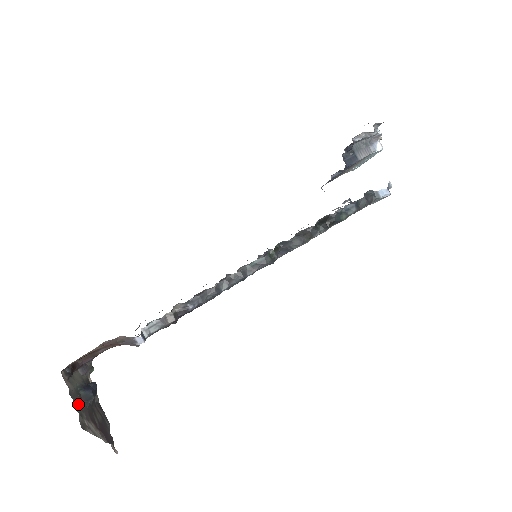
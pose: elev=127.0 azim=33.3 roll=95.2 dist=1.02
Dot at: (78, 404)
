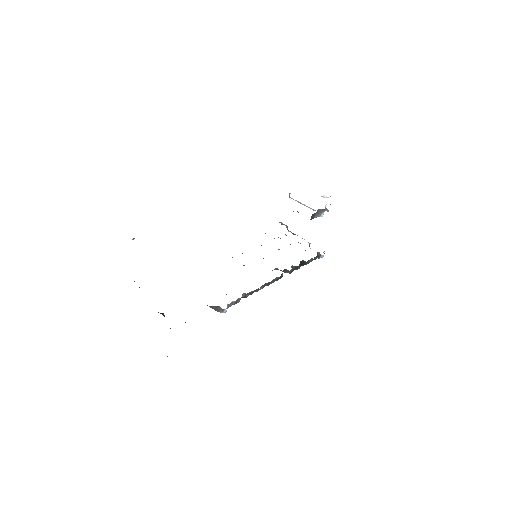
Dot at: occluded
